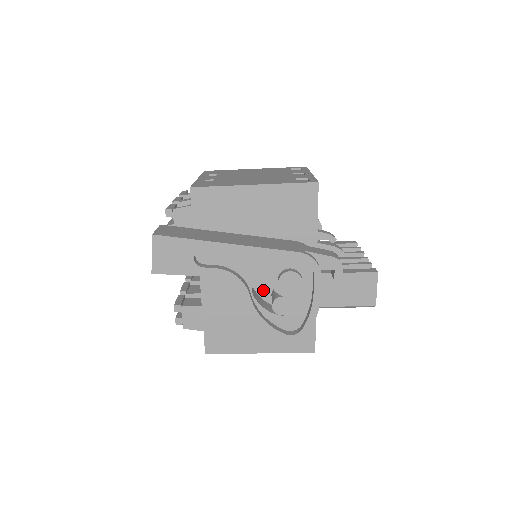
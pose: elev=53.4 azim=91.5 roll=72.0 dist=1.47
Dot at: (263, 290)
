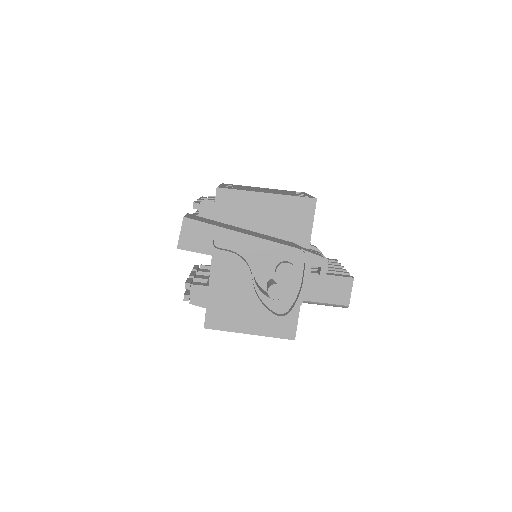
Dot at: (261, 280)
